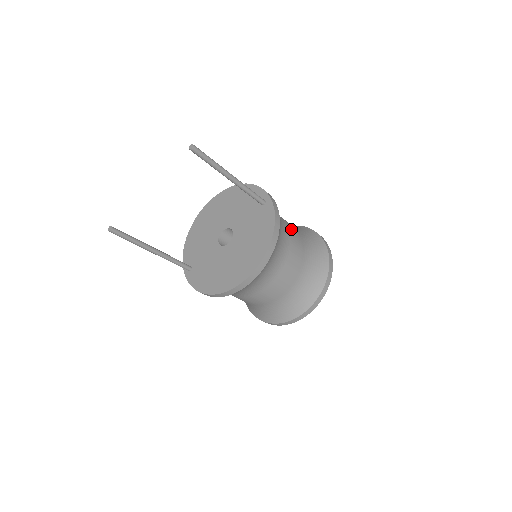
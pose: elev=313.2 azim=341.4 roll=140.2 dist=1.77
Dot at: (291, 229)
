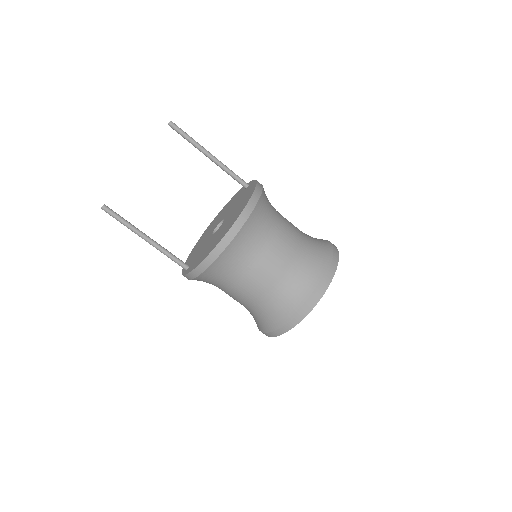
Dot at: occluded
